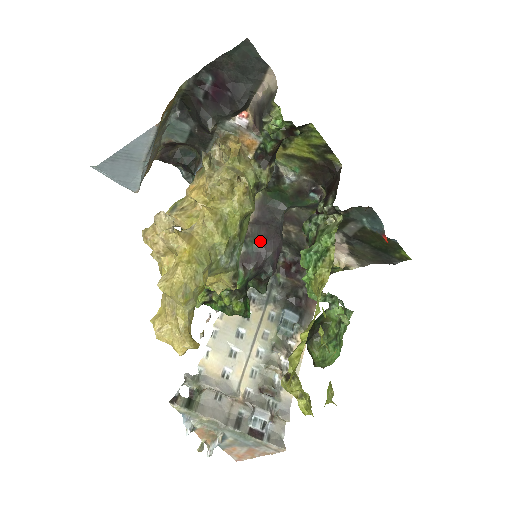
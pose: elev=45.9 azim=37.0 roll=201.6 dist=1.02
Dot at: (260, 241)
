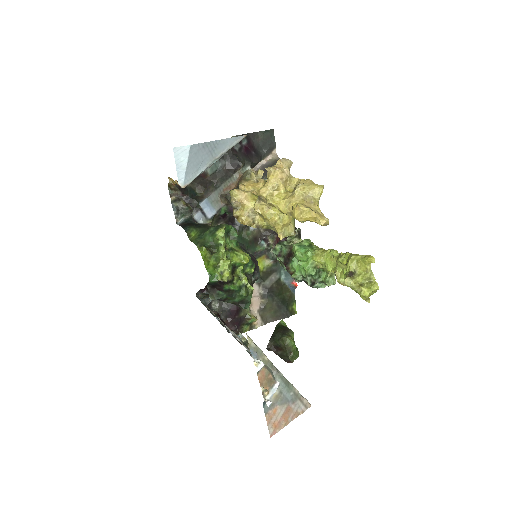
Dot at: (249, 253)
